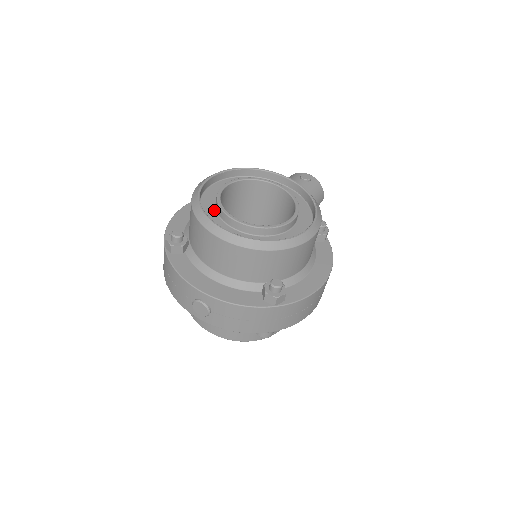
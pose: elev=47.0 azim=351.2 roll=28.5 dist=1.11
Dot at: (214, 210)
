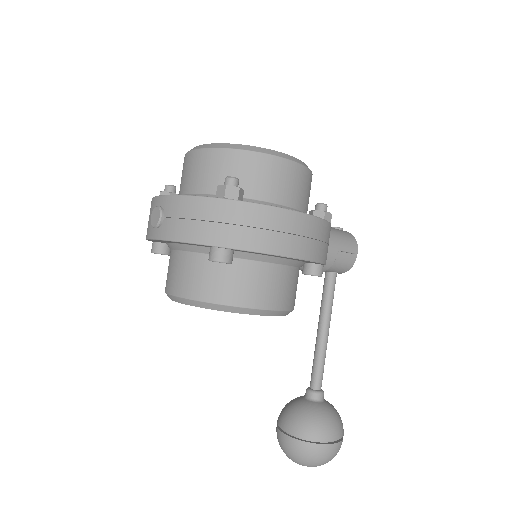
Dot at: occluded
